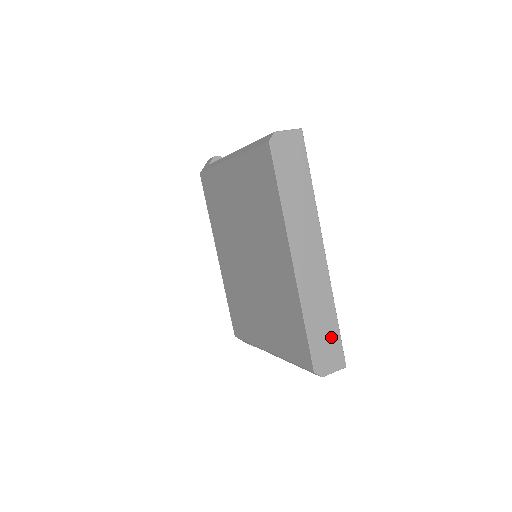
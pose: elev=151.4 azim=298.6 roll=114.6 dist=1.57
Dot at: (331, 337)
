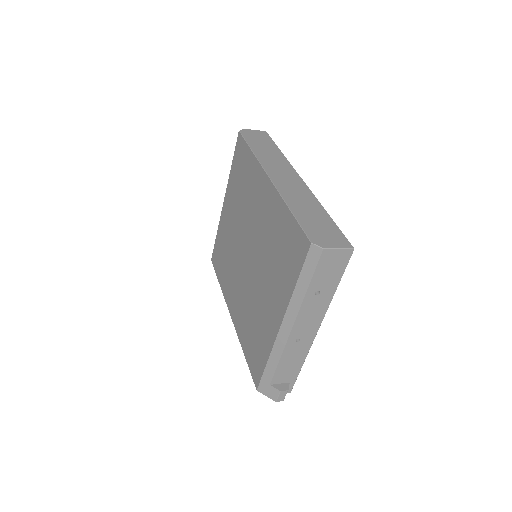
Dot at: (325, 224)
